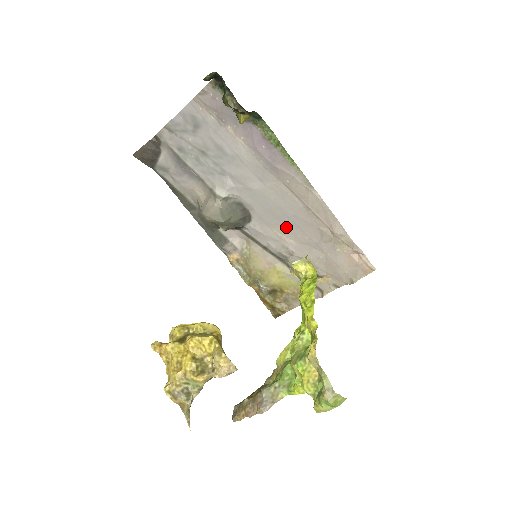
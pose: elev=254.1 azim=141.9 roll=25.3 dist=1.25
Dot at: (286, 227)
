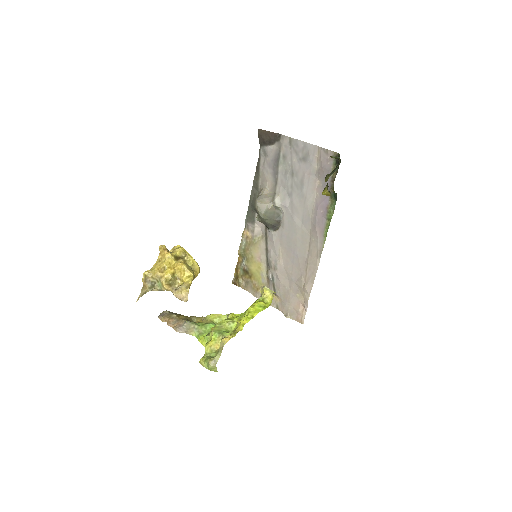
Dot at: (288, 255)
